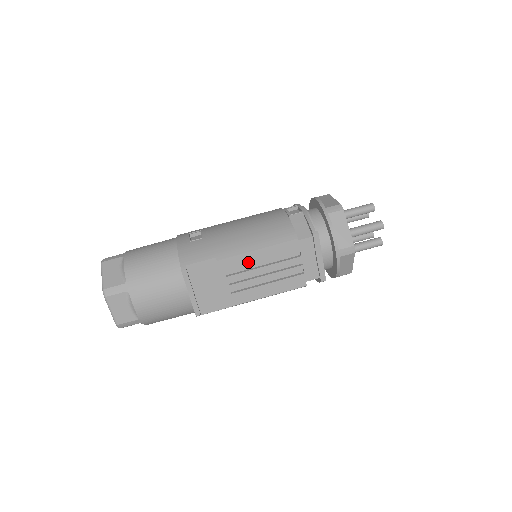
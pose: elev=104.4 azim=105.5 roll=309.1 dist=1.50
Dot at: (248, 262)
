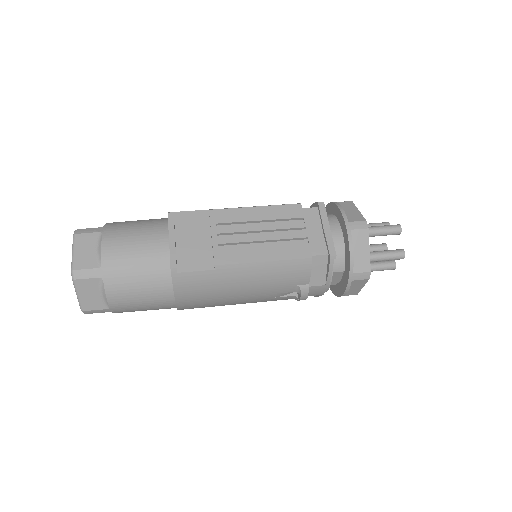
Dot at: (244, 218)
